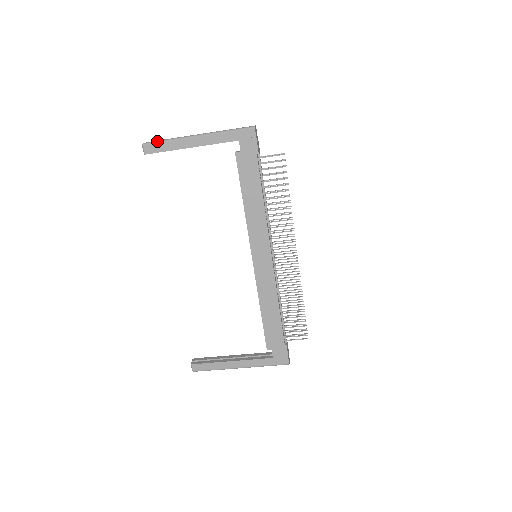
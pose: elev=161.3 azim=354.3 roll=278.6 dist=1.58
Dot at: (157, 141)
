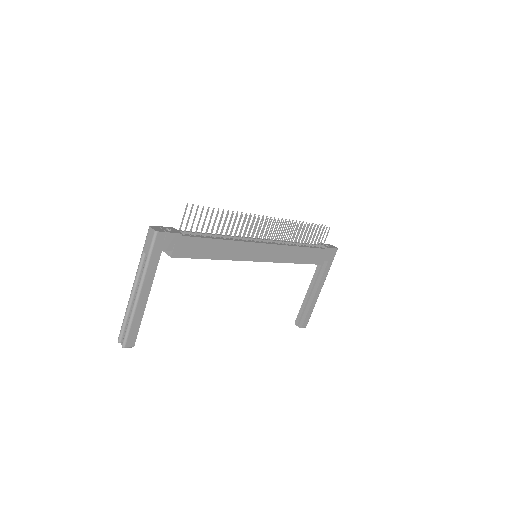
Dot at: (127, 333)
